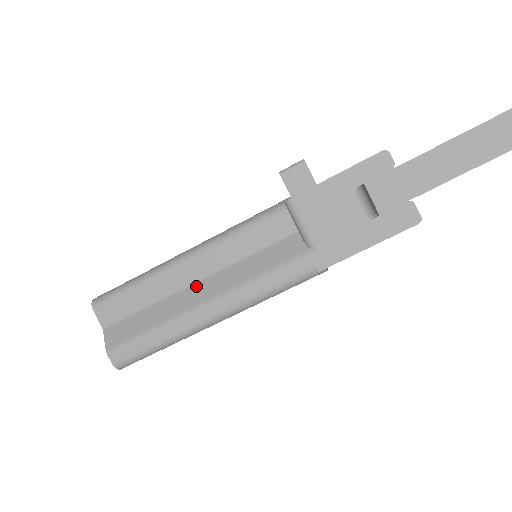
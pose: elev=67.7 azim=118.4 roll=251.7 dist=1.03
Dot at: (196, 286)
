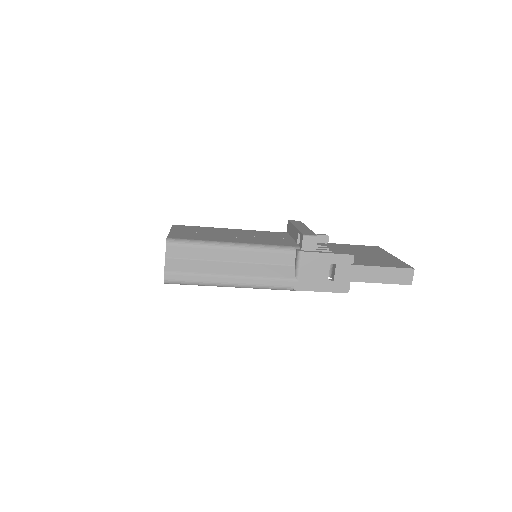
Dot at: (230, 264)
